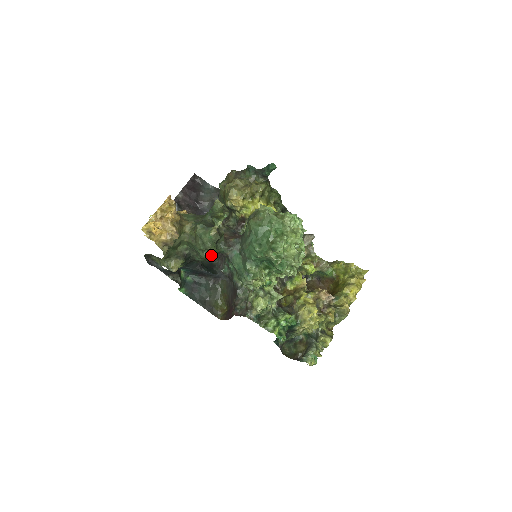
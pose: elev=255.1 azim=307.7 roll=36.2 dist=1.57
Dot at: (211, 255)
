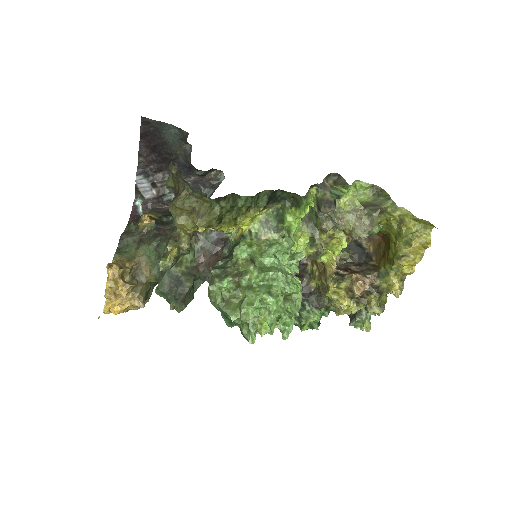
Dot at: occluded
